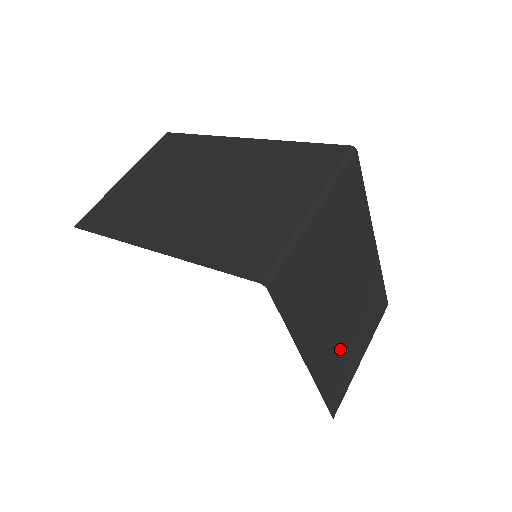
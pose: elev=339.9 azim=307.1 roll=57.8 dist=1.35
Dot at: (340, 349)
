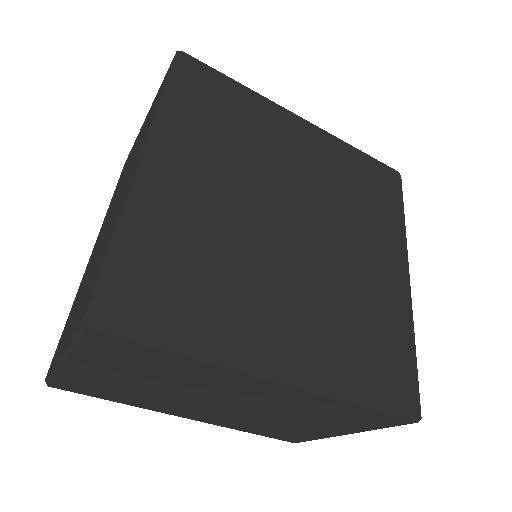
Dot at: (260, 422)
